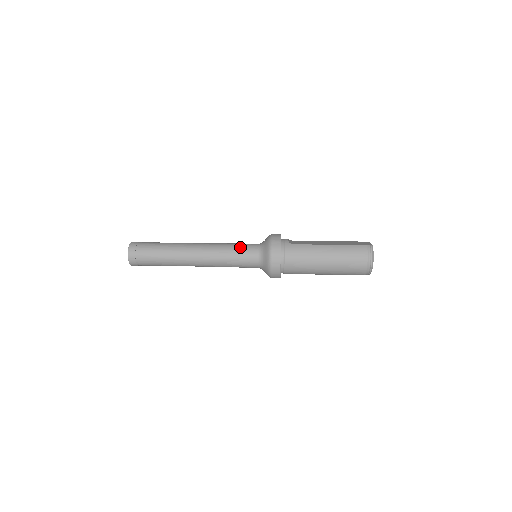
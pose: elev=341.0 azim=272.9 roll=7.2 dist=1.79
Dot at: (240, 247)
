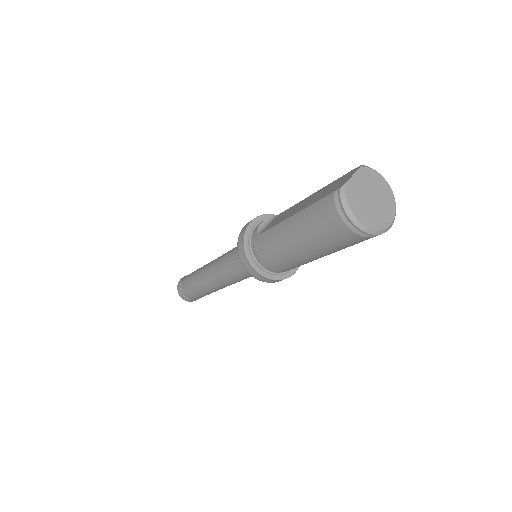
Dot at: (230, 257)
